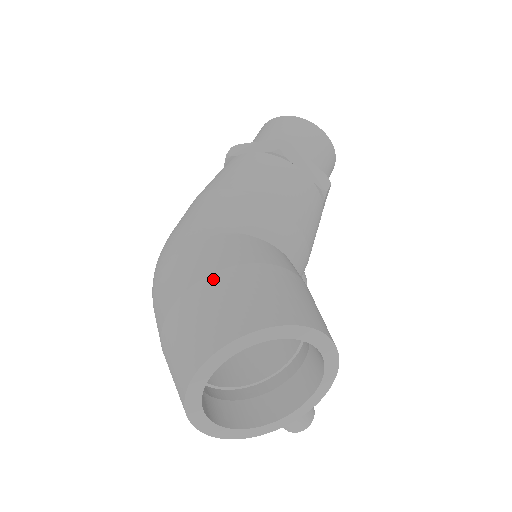
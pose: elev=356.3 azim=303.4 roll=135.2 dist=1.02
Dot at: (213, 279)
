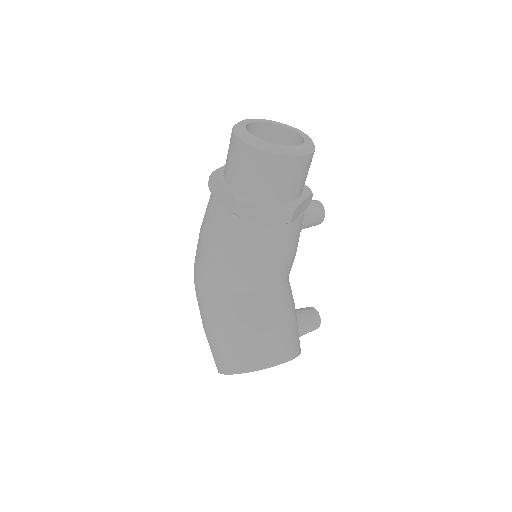
Dot at: (212, 333)
